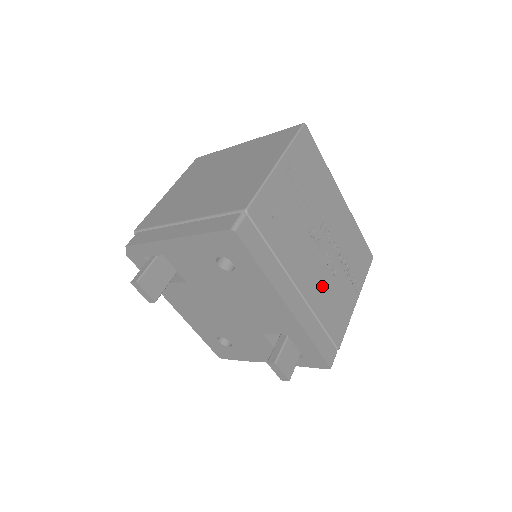
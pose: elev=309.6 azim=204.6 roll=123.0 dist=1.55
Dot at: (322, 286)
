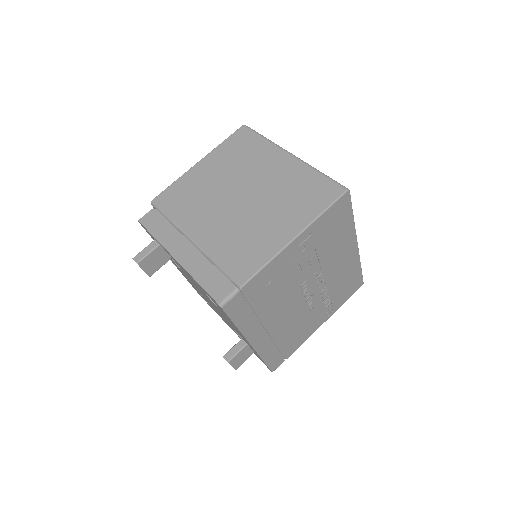
Dot at: (294, 321)
